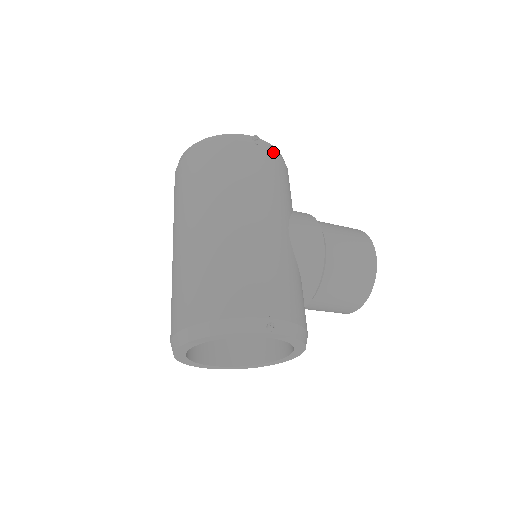
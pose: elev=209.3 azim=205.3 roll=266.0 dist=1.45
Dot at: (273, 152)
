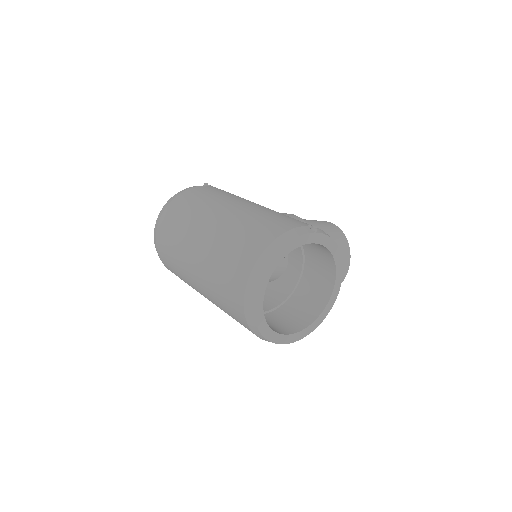
Dot at: occluded
